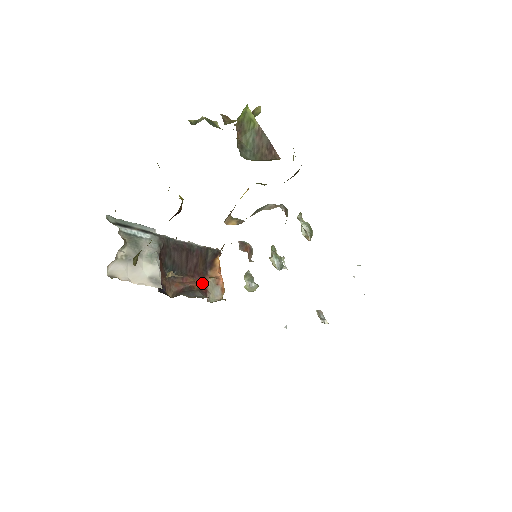
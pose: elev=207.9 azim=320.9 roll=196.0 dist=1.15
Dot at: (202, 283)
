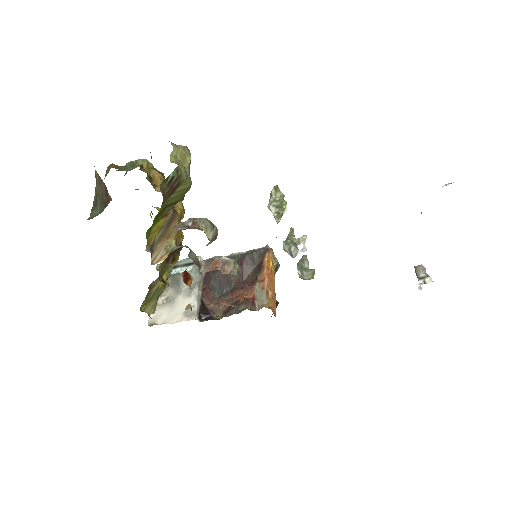
Dot at: (250, 292)
